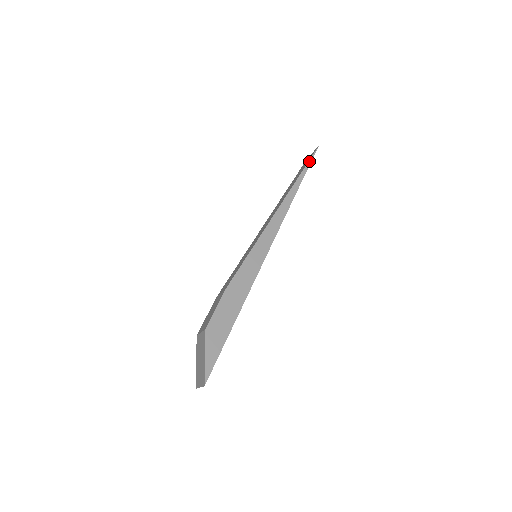
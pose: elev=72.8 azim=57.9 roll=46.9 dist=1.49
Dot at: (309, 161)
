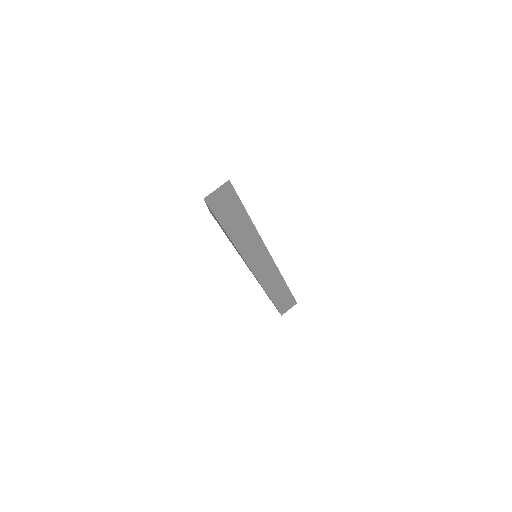
Dot at: occluded
